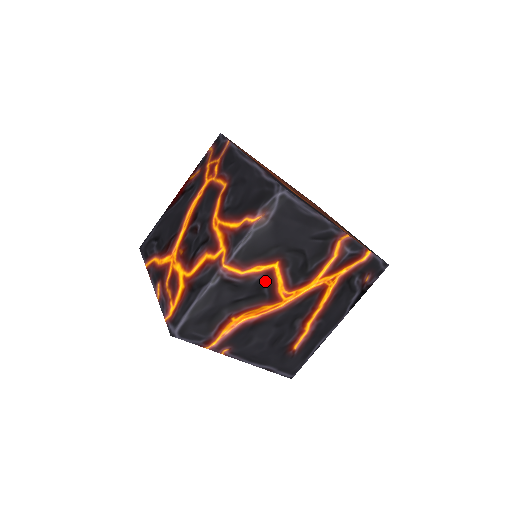
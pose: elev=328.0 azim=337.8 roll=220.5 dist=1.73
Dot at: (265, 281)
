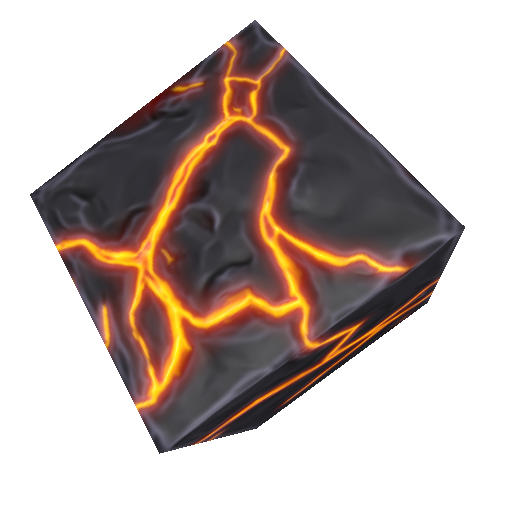
Dot at: (329, 347)
